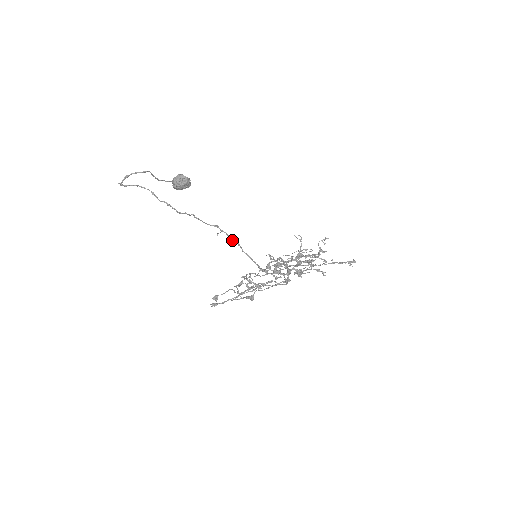
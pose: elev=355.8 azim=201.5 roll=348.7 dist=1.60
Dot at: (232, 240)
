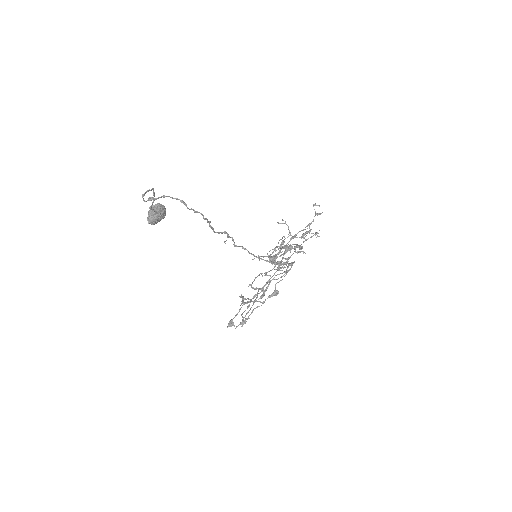
Dot at: (236, 245)
